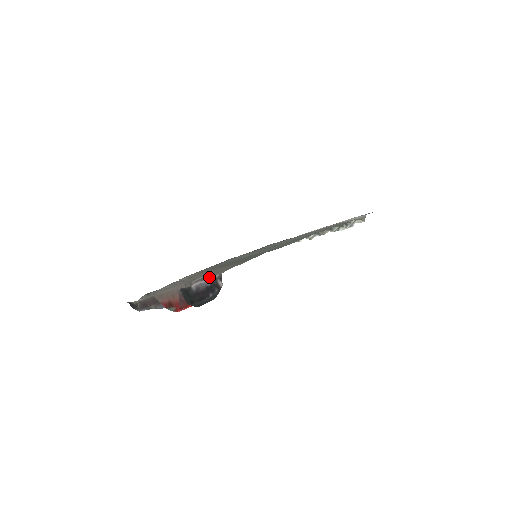
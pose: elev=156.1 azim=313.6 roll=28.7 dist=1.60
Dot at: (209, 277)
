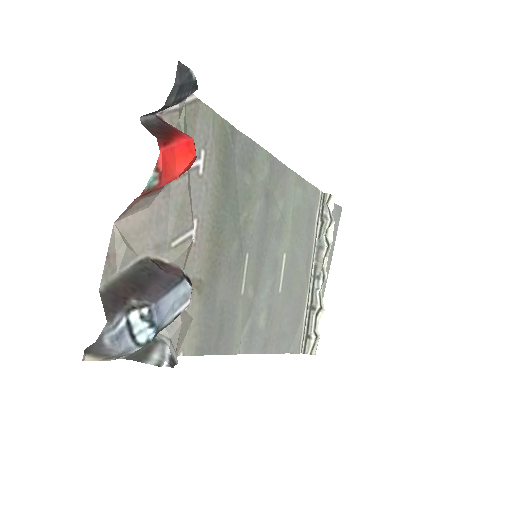
Dot at: (178, 118)
